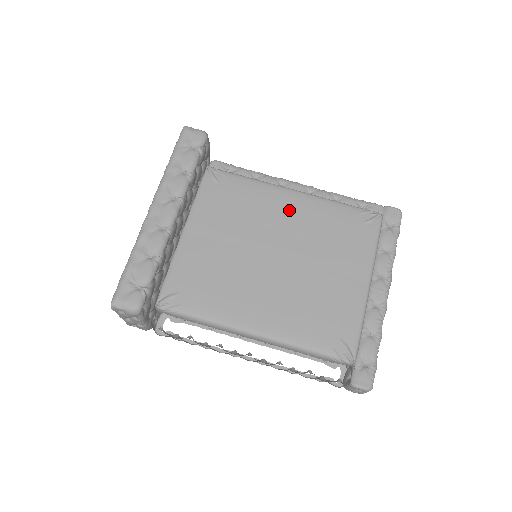
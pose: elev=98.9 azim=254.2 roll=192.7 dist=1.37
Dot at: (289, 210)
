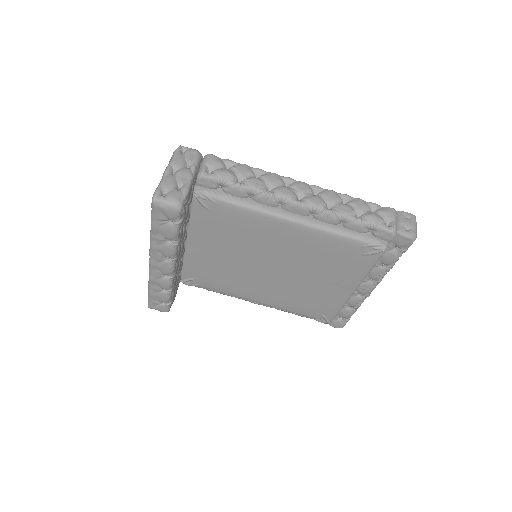
Dot at: (285, 238)
